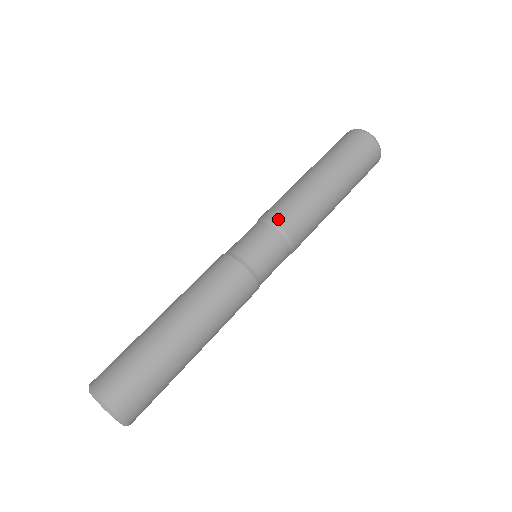
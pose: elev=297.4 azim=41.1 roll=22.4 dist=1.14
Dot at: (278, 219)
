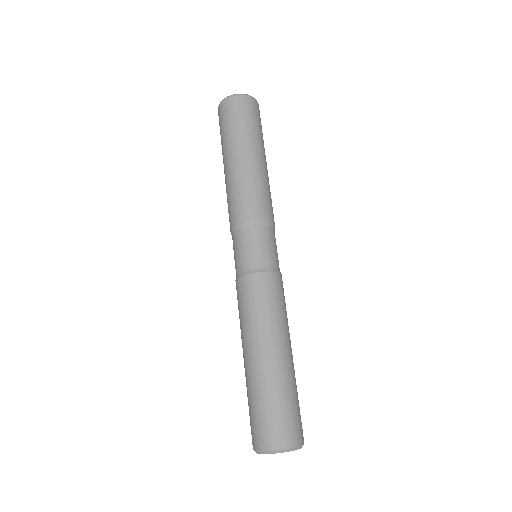
Dot at: (267, 217)
